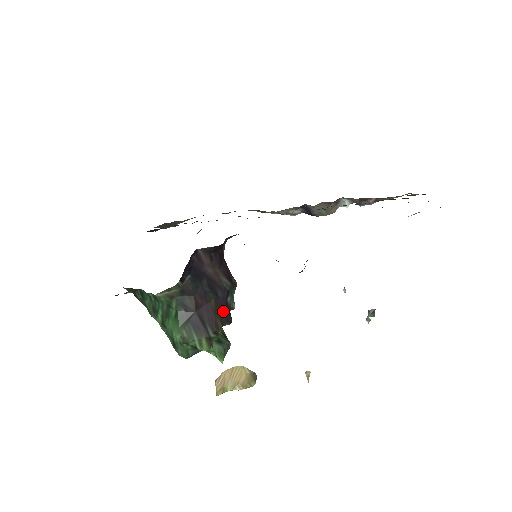
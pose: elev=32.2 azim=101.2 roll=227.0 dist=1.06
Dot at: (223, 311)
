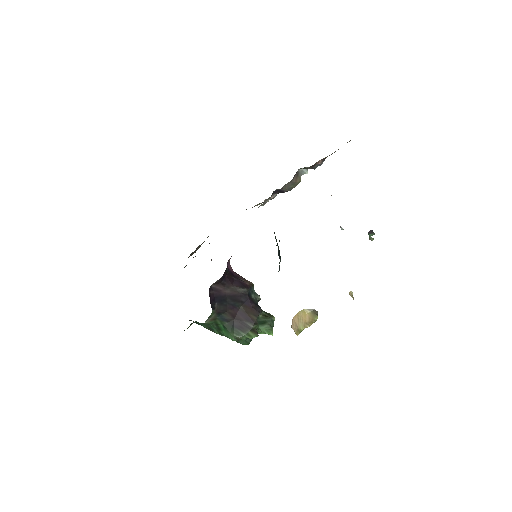
Dot at: (252, 308)
